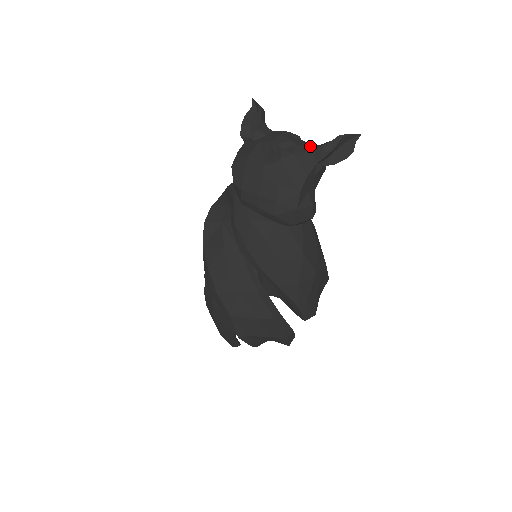
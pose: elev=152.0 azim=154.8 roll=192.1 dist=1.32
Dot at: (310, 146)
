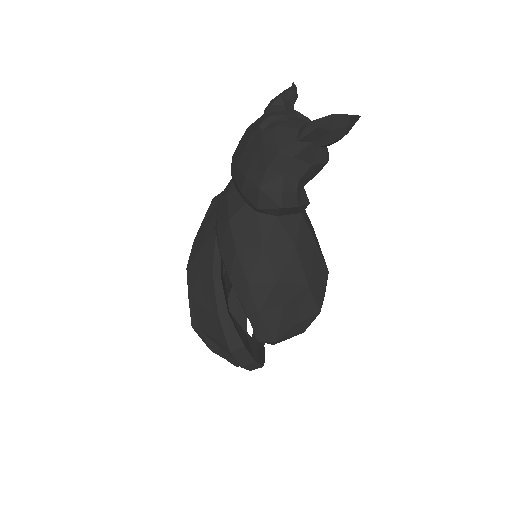
Dot at: (302, 124)
